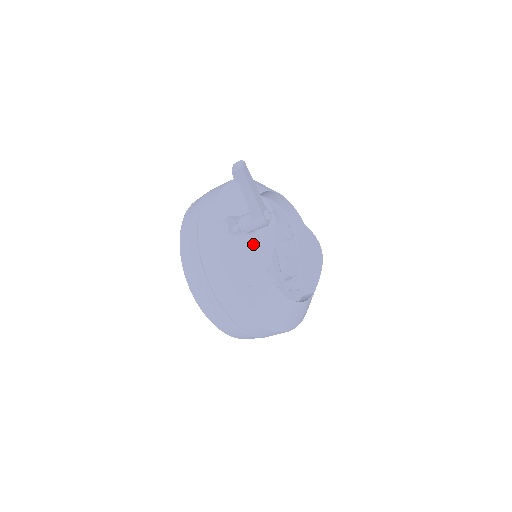
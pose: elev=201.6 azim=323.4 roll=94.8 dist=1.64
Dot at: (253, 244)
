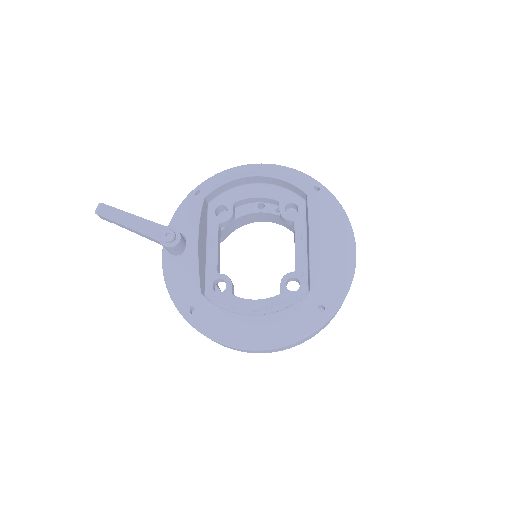
Dot at: (183, 266)
